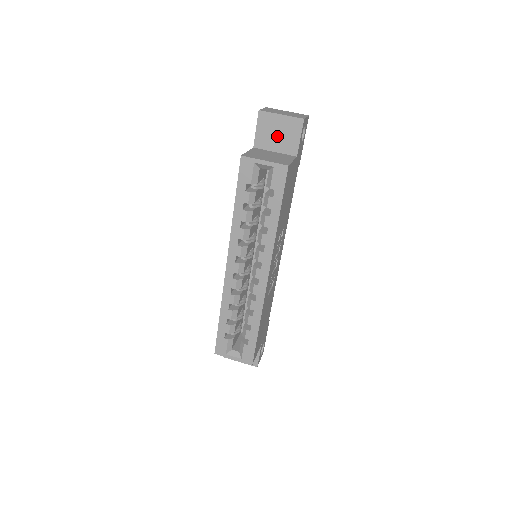
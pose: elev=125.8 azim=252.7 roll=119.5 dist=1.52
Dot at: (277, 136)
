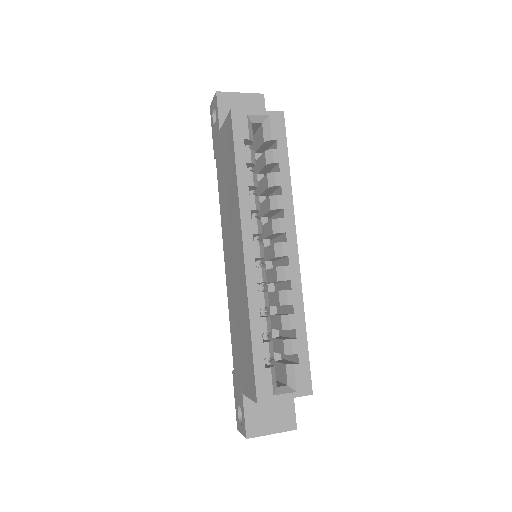
Dot at: occluded
